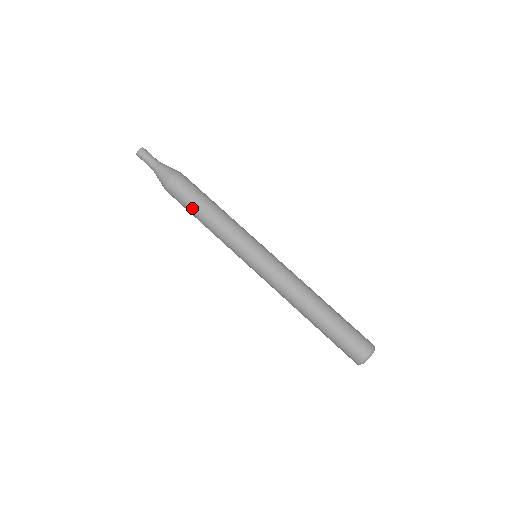
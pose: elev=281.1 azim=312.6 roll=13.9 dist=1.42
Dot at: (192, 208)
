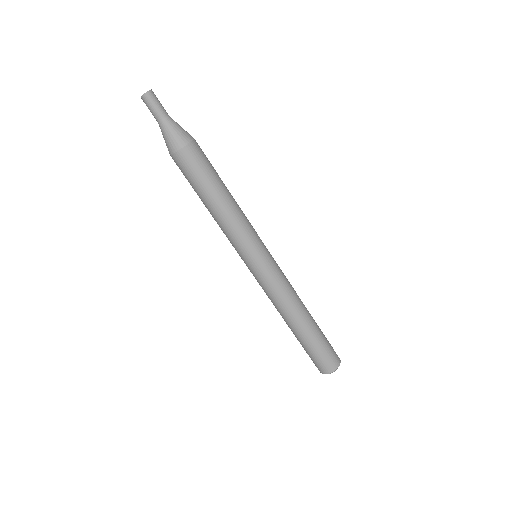
Dot at: (198, 191)
